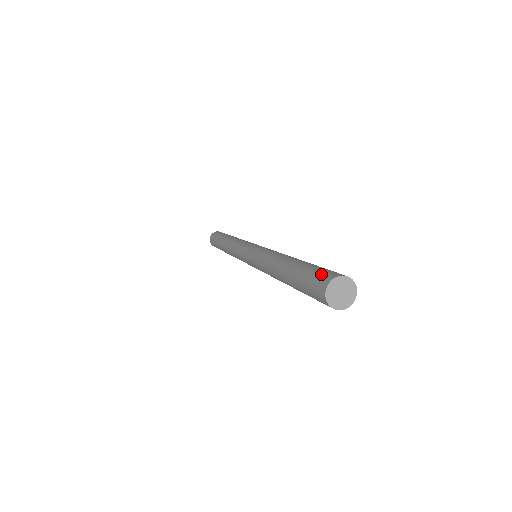
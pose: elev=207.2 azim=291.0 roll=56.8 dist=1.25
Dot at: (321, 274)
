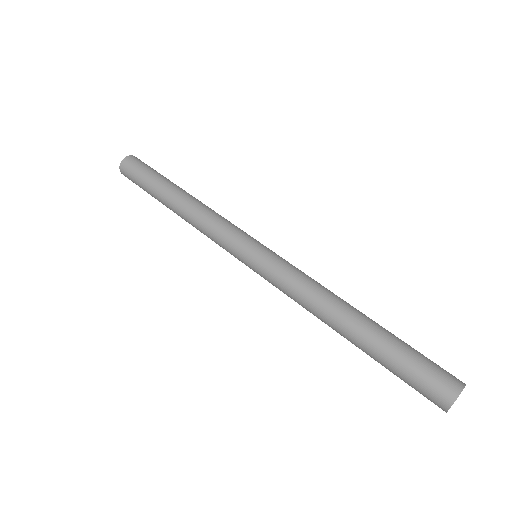
Dot at: (439, 374)
